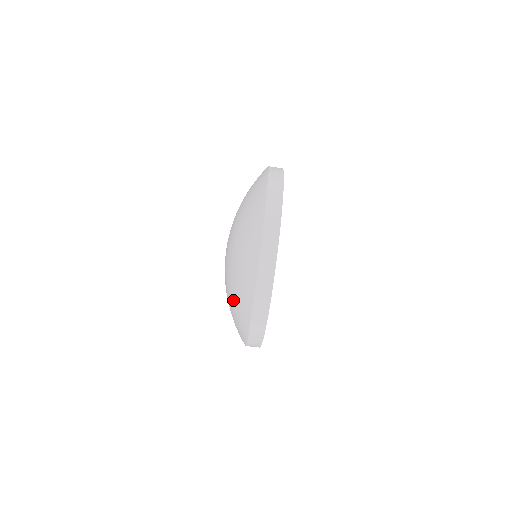
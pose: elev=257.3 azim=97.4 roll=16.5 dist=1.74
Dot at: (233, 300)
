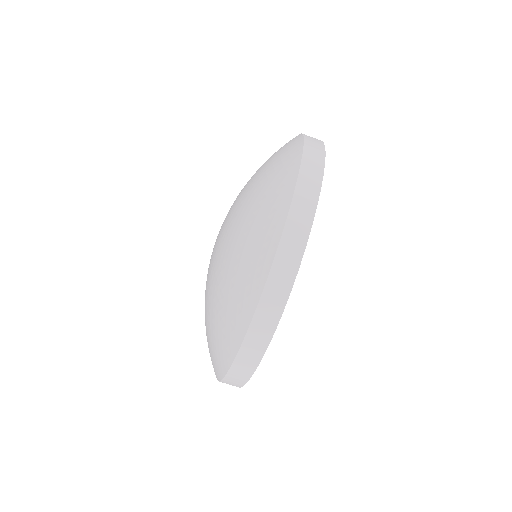
Dot at: (216, 312)
